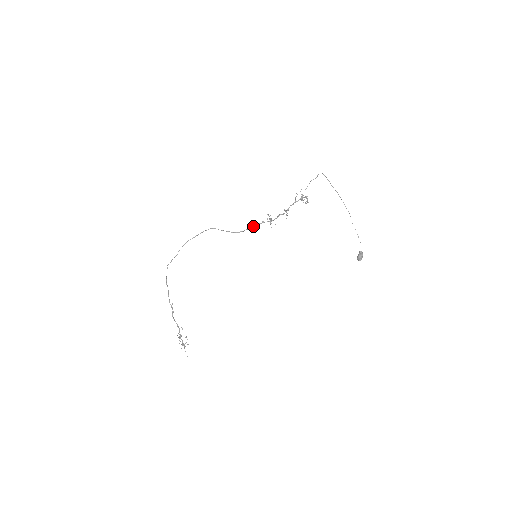
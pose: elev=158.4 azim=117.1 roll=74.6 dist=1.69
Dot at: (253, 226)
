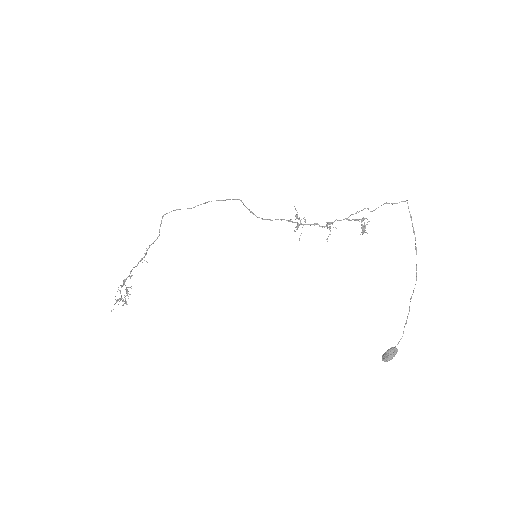
Dot at: (278, 219)
